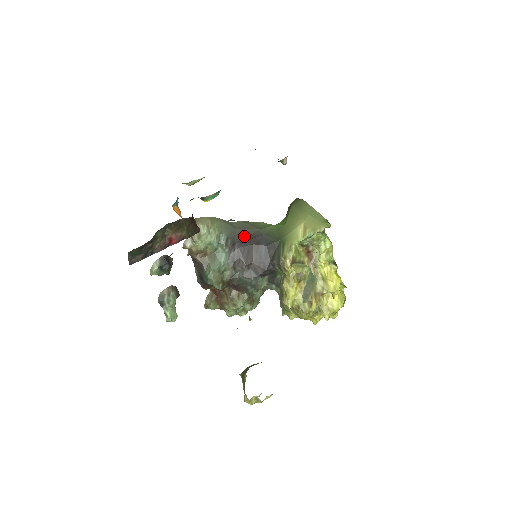
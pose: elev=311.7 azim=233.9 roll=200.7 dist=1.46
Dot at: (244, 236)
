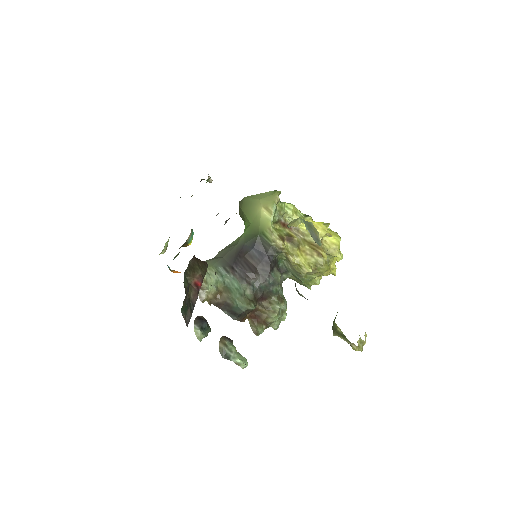
Dot at: (232, 257)
